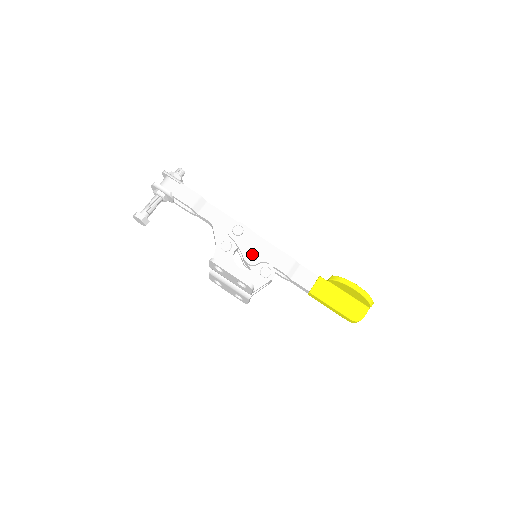
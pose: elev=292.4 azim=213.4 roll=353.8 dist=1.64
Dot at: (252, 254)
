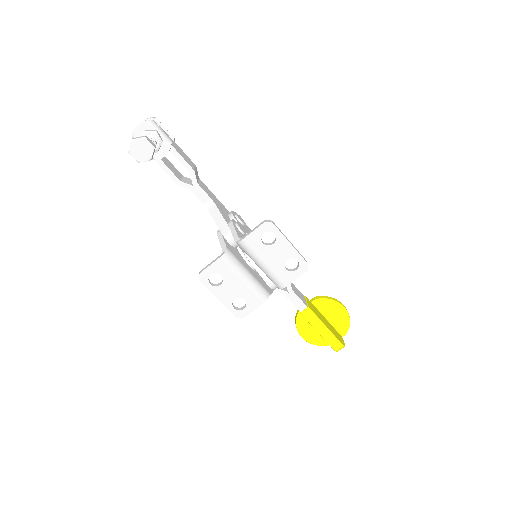
Dot at: occluded
